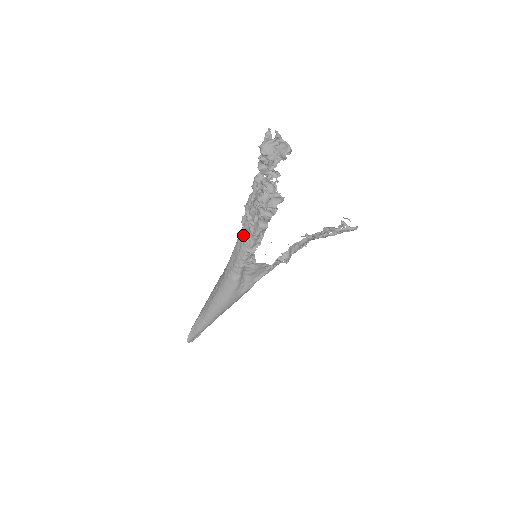
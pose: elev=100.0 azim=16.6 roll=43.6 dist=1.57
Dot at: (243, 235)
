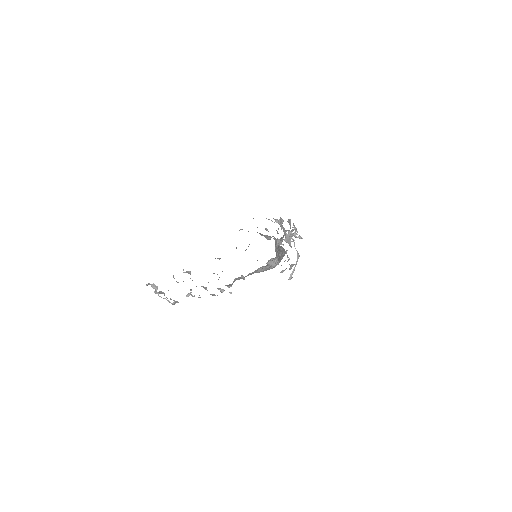
Dot at: occluded
